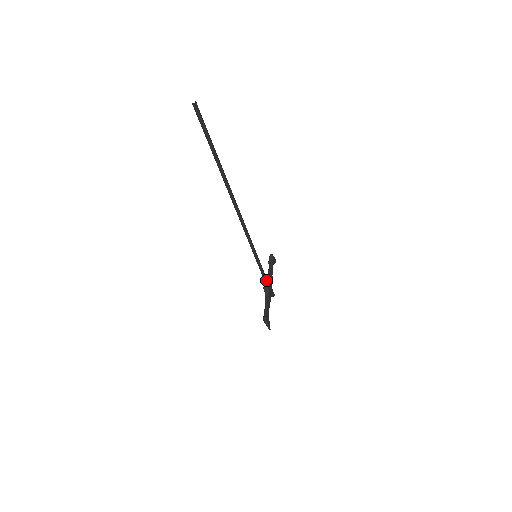
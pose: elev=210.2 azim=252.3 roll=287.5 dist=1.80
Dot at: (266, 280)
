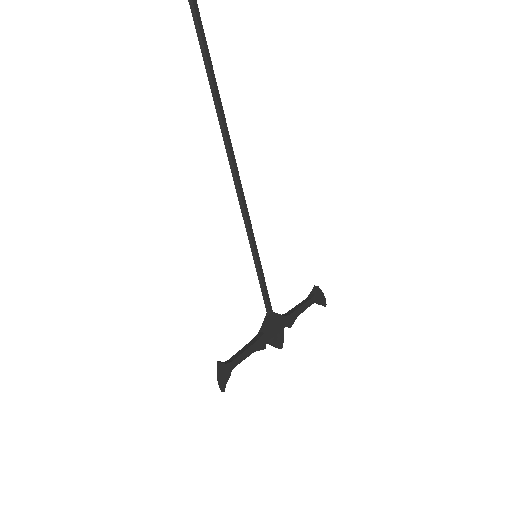
Dot at: (269, 310)
